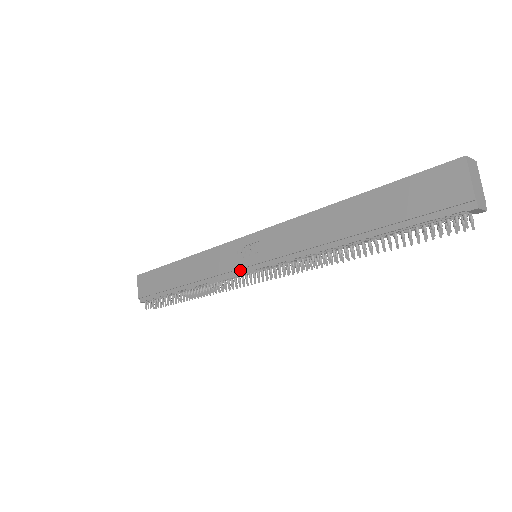
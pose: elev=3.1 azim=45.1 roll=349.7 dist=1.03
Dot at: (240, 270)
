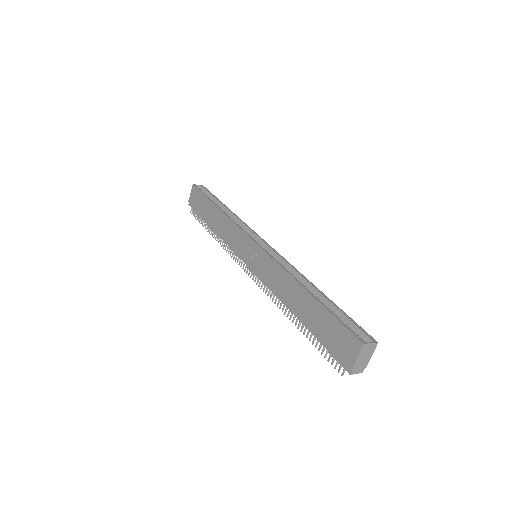
Dot at: (242, 257)
